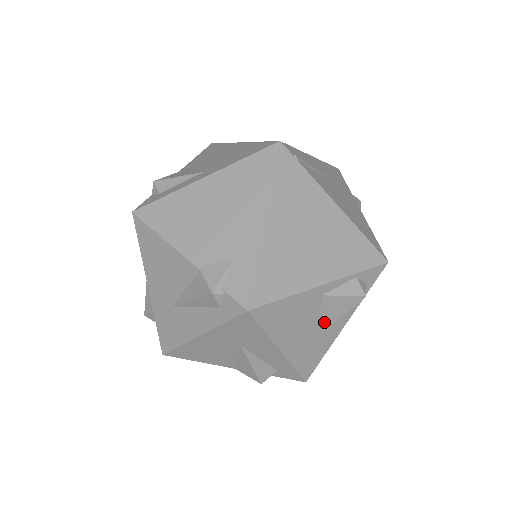
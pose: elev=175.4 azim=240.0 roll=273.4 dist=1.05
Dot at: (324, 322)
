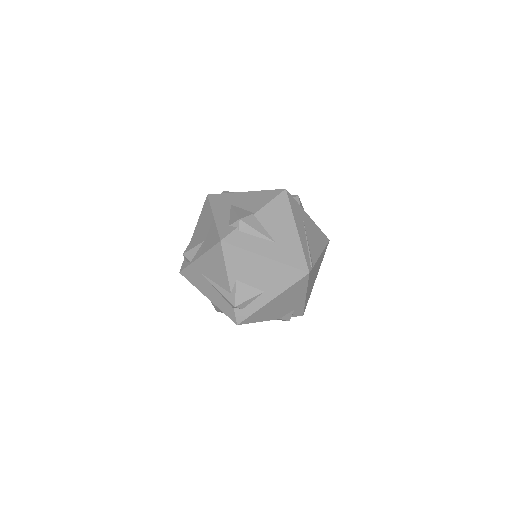
Dot at: occluded
